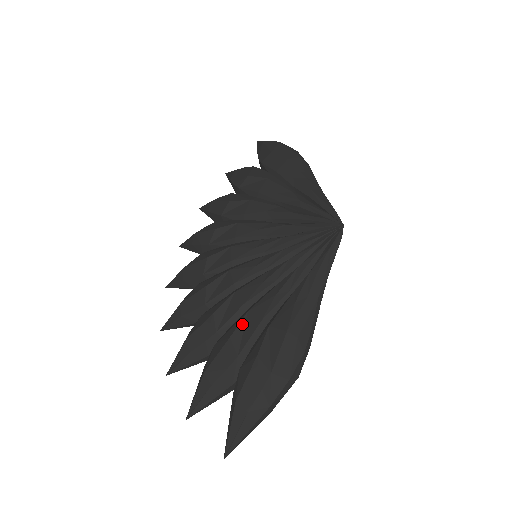
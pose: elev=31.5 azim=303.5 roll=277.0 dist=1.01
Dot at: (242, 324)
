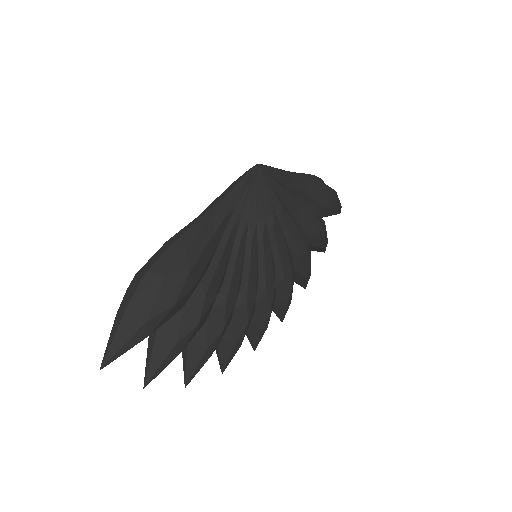
Dot at: occluded
